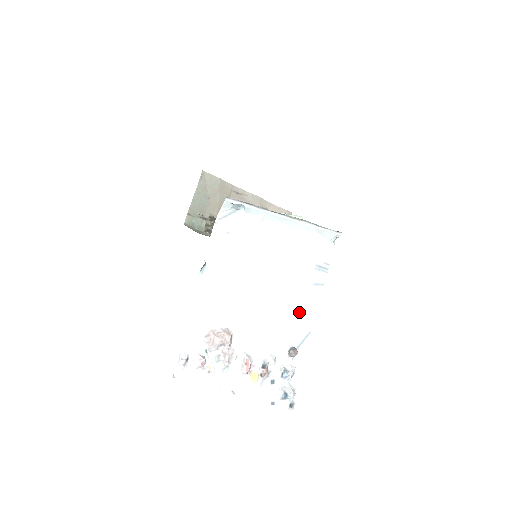
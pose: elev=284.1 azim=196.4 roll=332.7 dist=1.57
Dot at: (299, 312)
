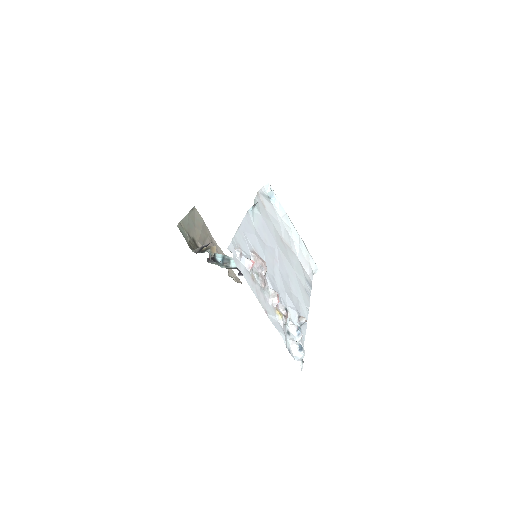
Dot at: (300, 298)
